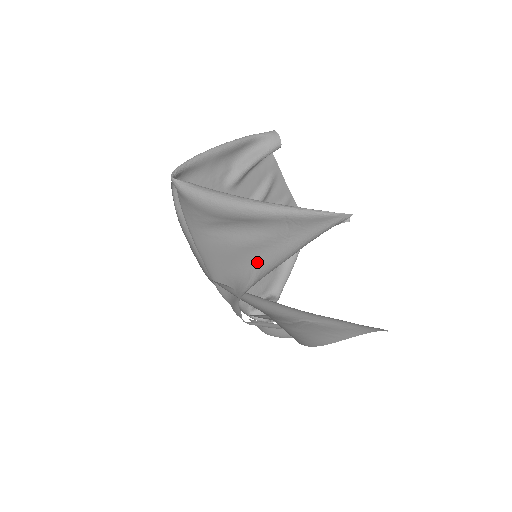
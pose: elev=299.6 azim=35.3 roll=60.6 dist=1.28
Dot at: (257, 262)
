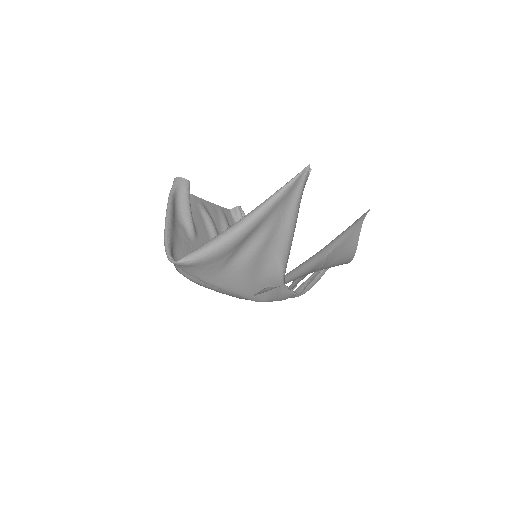
Dot at: (273, 252)
